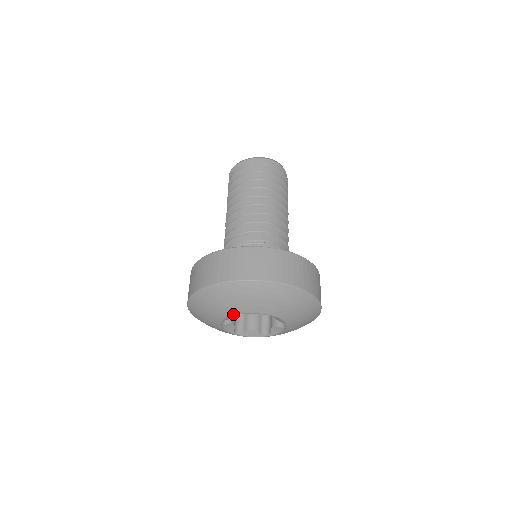
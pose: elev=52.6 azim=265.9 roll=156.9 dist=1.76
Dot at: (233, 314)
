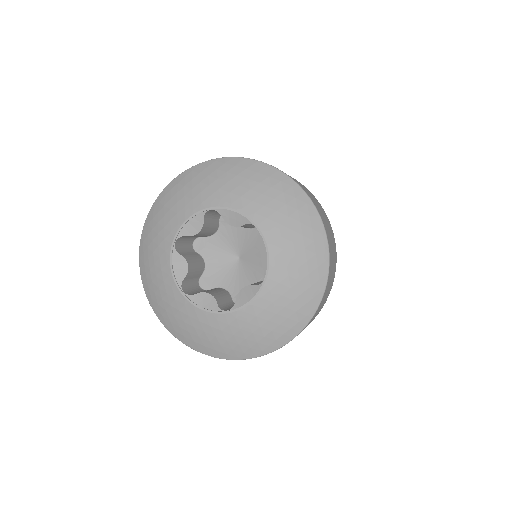
Dot at: (170, 248)
